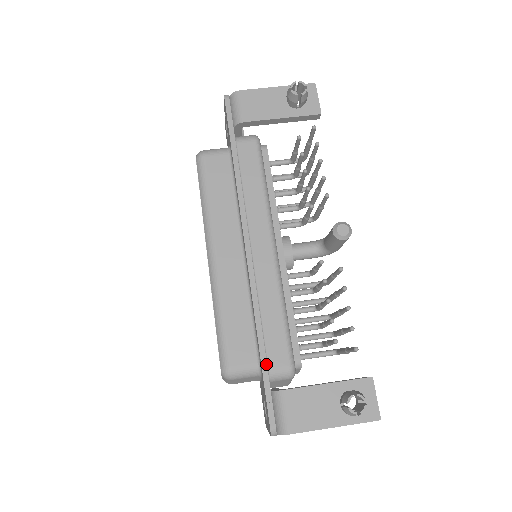
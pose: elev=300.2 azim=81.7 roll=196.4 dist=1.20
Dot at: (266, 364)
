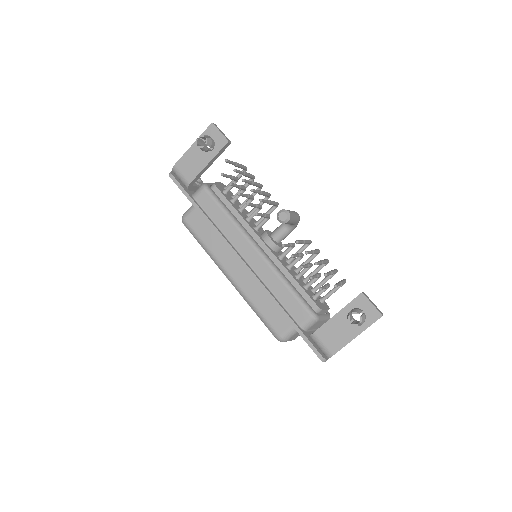
Dot at: (294, 324)
